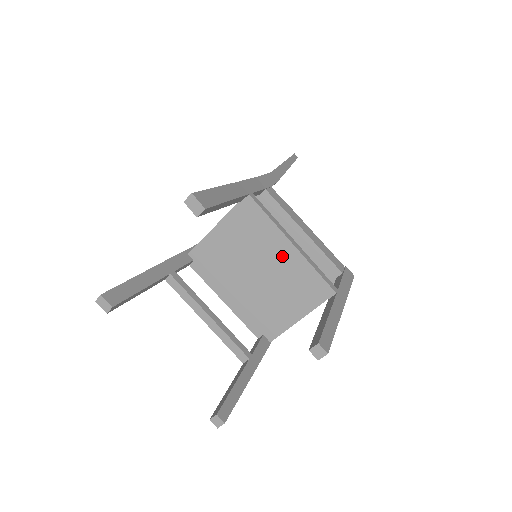
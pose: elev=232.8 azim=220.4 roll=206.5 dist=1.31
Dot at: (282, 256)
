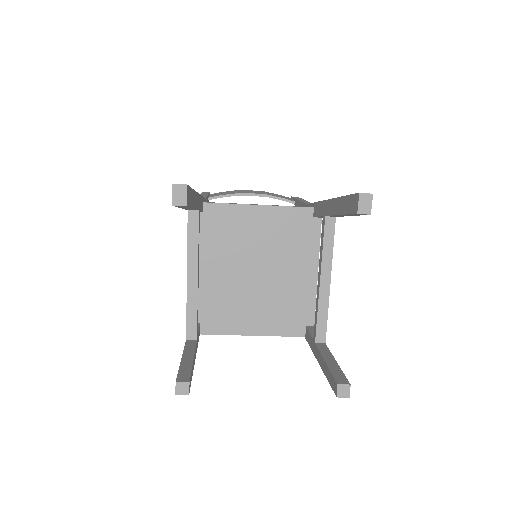
Dot at: (283, 276)
